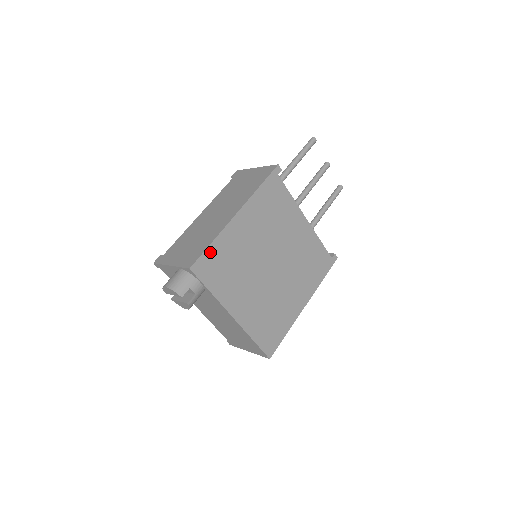
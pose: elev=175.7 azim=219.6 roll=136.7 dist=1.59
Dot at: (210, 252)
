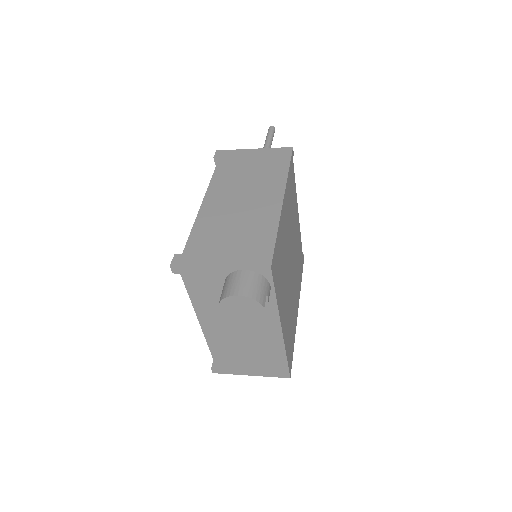
Dot at: (276, 246)
